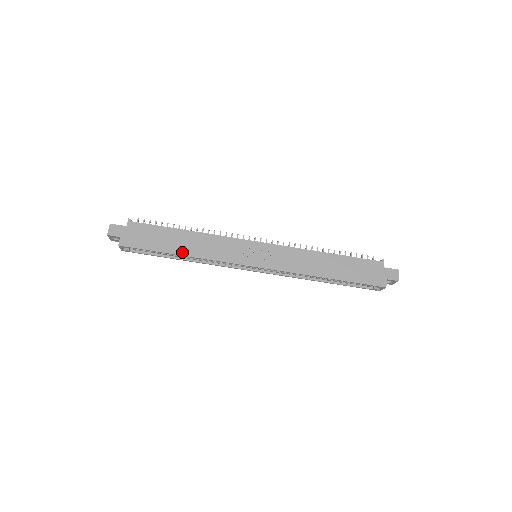
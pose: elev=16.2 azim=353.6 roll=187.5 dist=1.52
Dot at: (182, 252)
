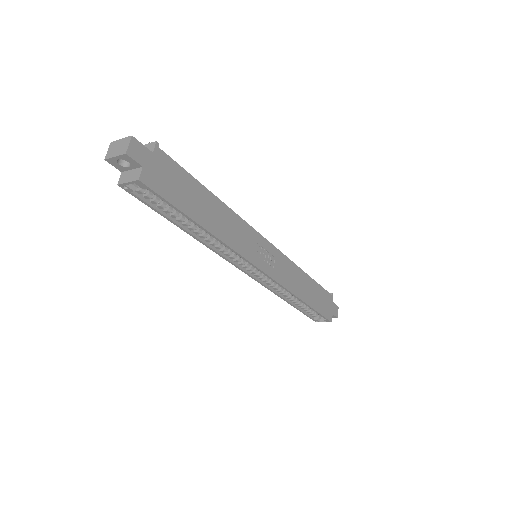
Dot at: (207, 225)
